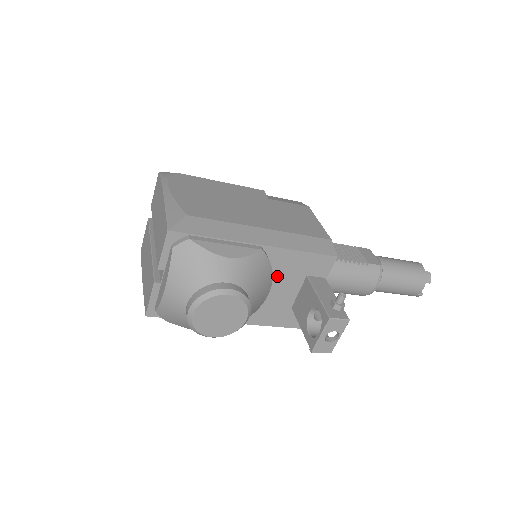
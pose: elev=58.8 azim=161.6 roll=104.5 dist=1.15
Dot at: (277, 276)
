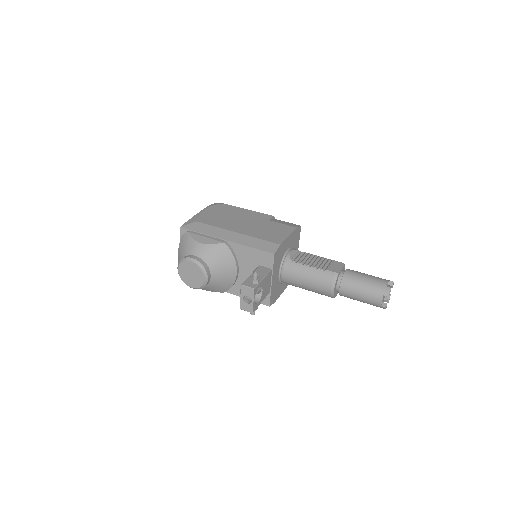
Dot at: (242, 263)
